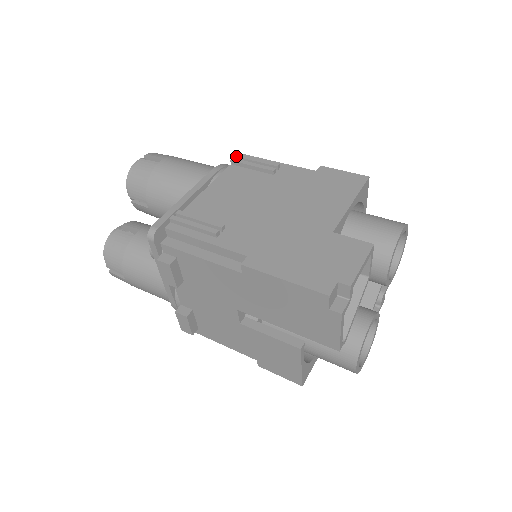
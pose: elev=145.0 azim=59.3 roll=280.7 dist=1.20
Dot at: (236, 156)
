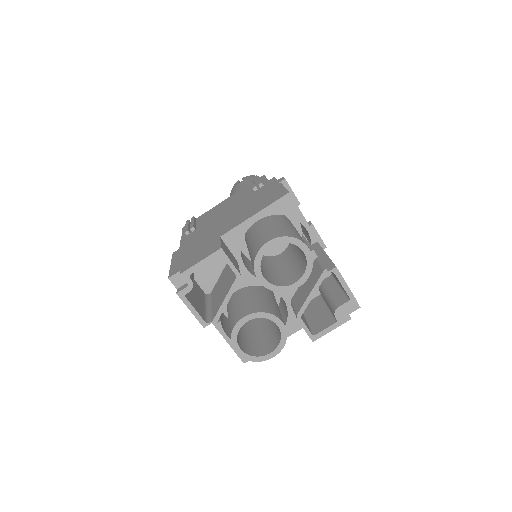
Dot at: (254, 177)
